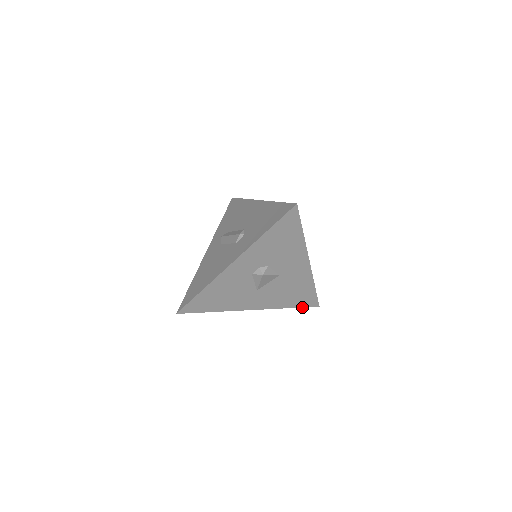
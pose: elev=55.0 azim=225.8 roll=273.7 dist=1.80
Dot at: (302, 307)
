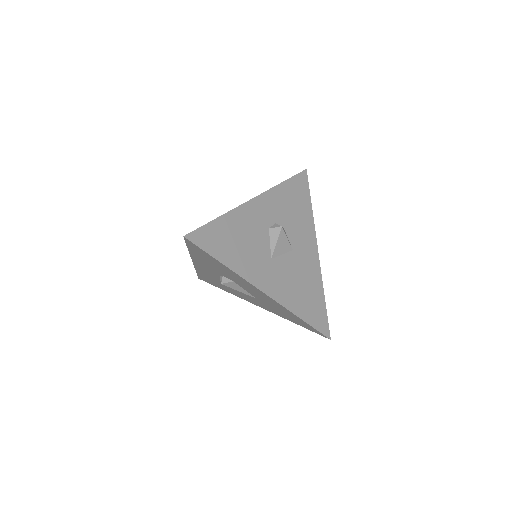
Dot at: (313, 328)
